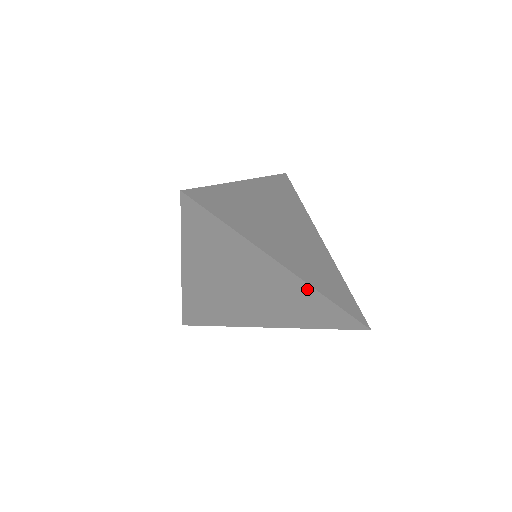
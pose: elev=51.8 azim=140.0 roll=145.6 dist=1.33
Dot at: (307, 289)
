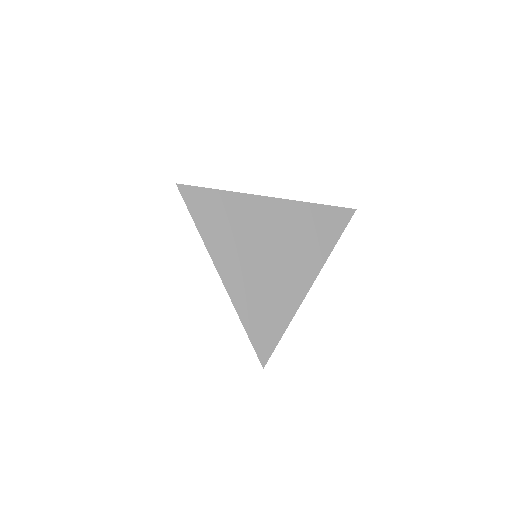
Dot at: (233, 303)
